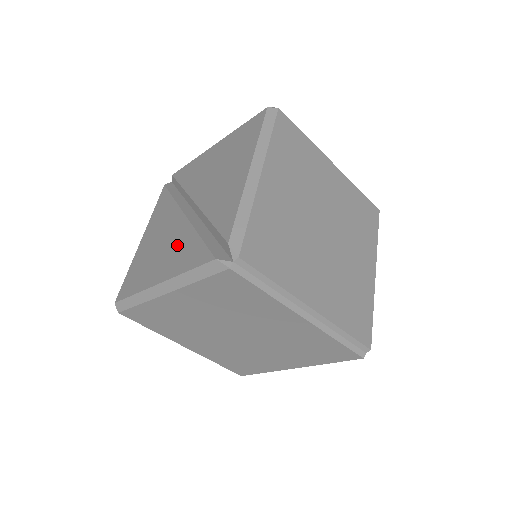
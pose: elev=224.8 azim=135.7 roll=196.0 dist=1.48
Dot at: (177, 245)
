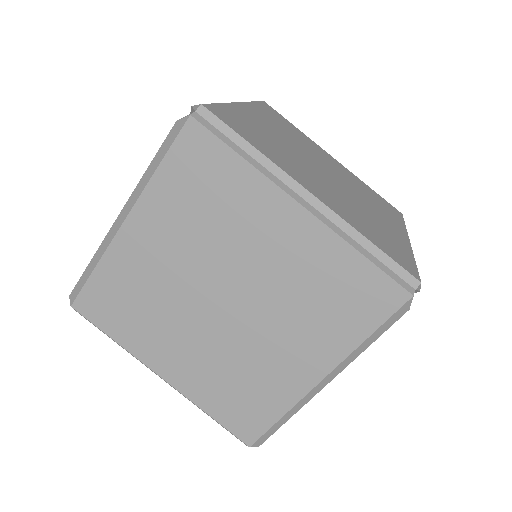
Dot at: occluded
